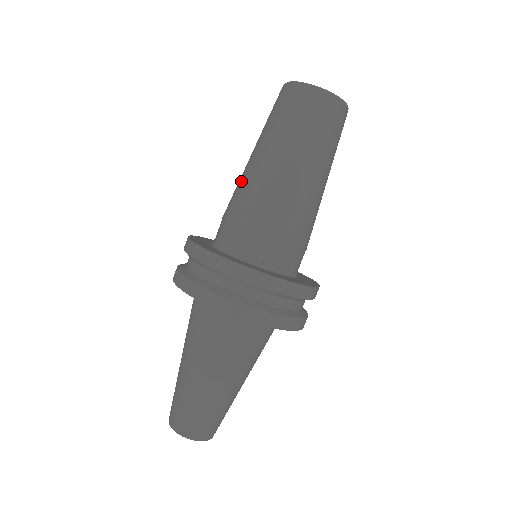
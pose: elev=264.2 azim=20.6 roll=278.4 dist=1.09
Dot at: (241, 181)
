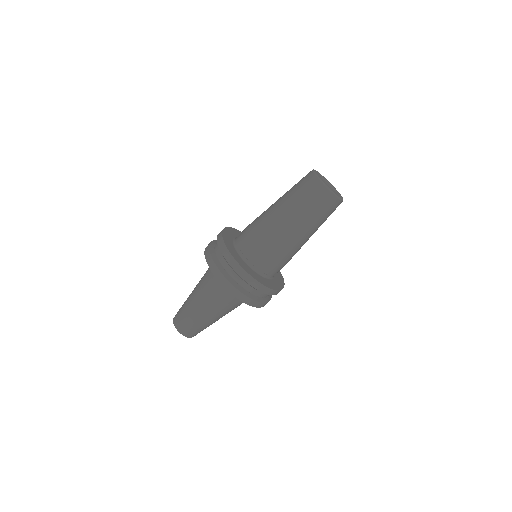
Dot at: (276, 232)
